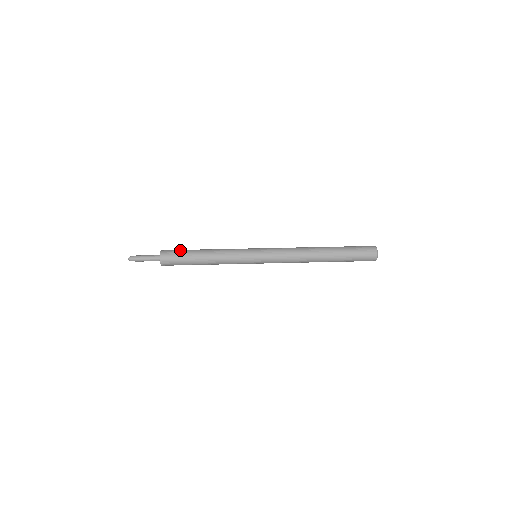
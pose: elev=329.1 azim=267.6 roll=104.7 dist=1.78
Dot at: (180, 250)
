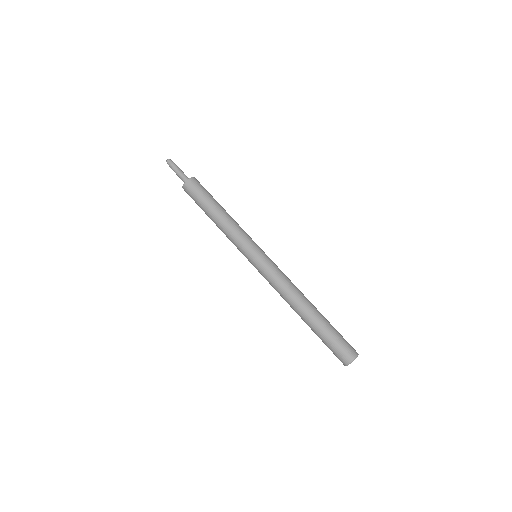
Dot at: (206, 191)
